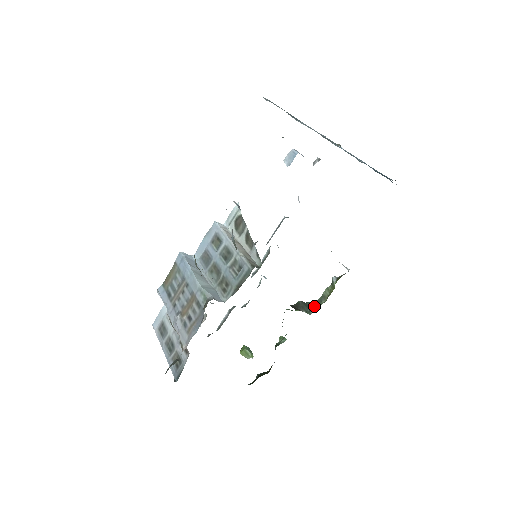
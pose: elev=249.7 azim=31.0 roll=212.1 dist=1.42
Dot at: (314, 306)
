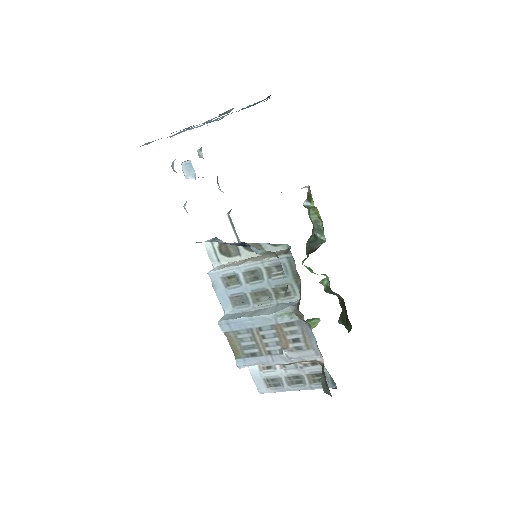
Dot at: (319, 234)
